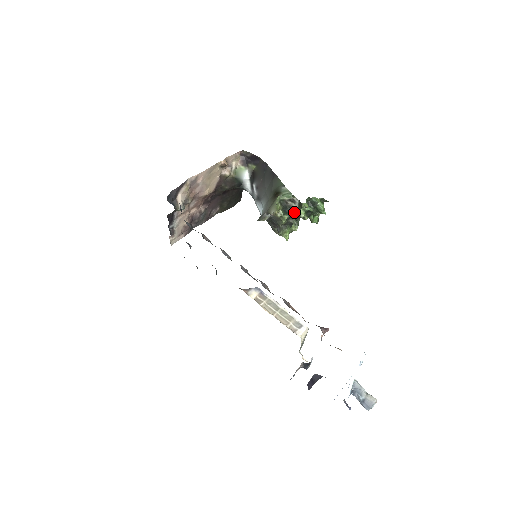
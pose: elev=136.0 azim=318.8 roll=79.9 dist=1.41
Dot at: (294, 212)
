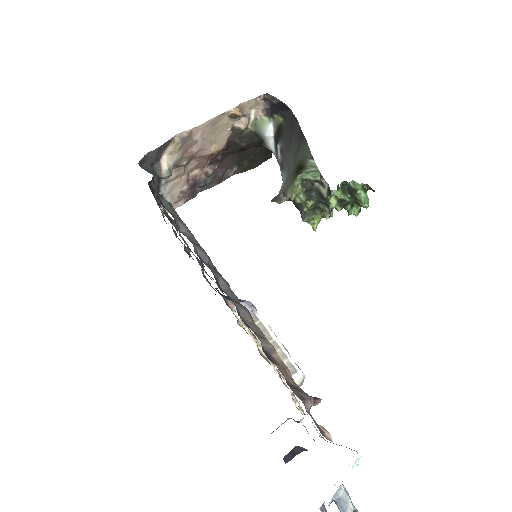
Dot at: (322, 198)
